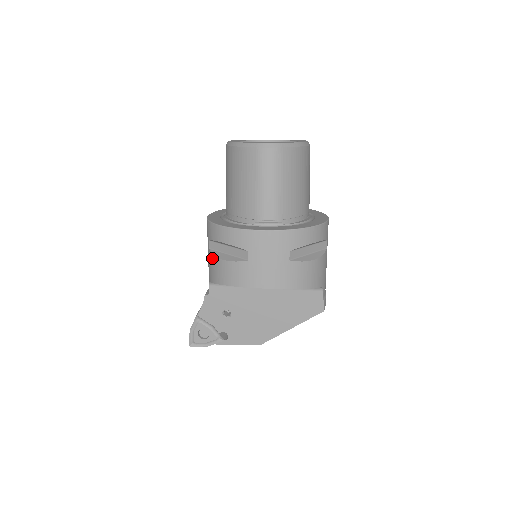
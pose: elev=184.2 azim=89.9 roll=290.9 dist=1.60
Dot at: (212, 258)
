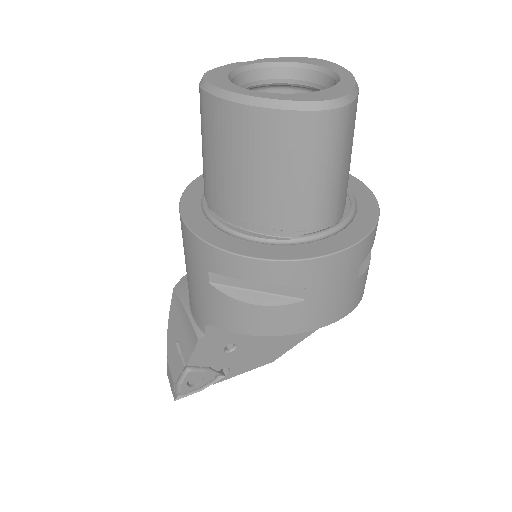
Dot at: (223, 299)
